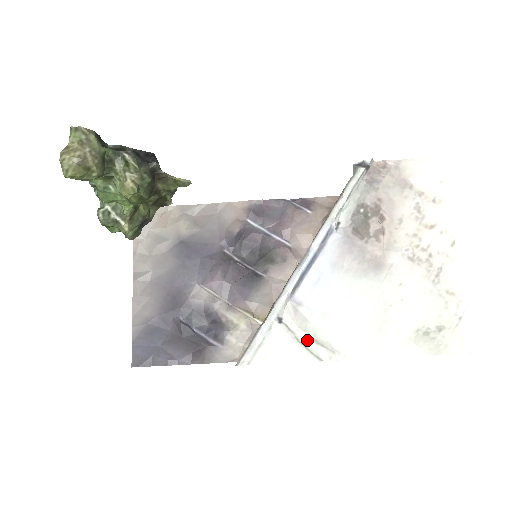
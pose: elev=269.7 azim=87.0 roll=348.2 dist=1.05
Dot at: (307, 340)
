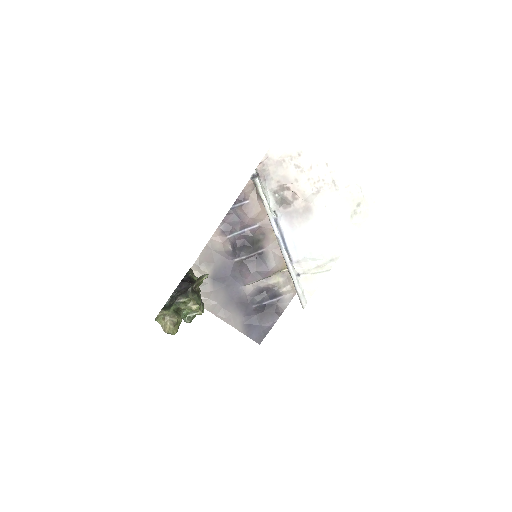
Dot at: (316, 269)
